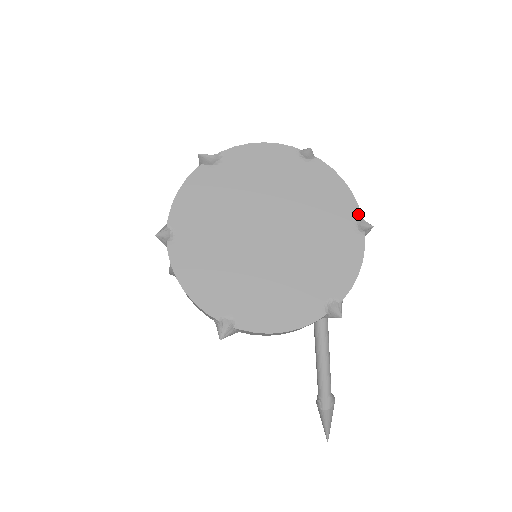
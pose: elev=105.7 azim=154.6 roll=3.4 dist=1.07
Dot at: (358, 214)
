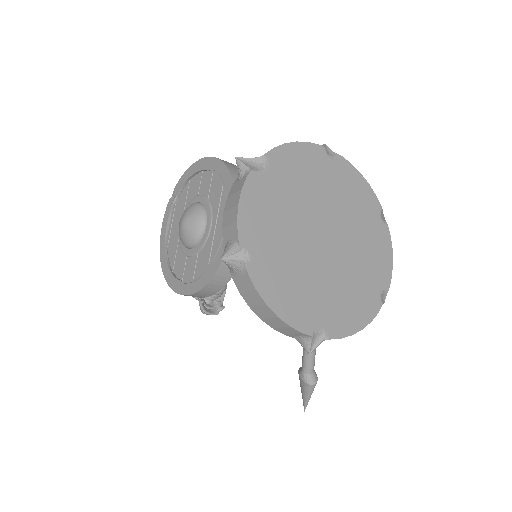
Dot at: (380, 207)
